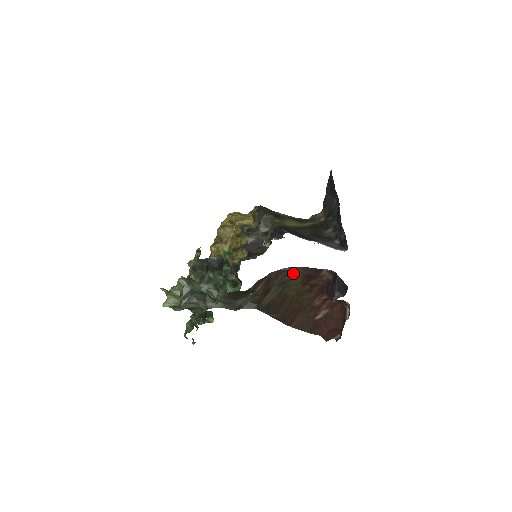
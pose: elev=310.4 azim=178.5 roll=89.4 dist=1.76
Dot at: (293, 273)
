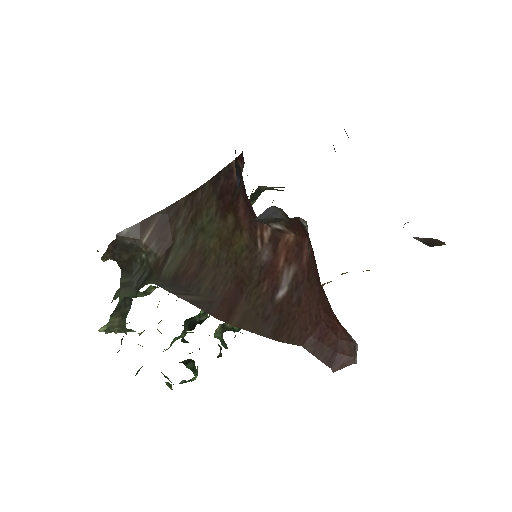
Dot at: (201, 199)
